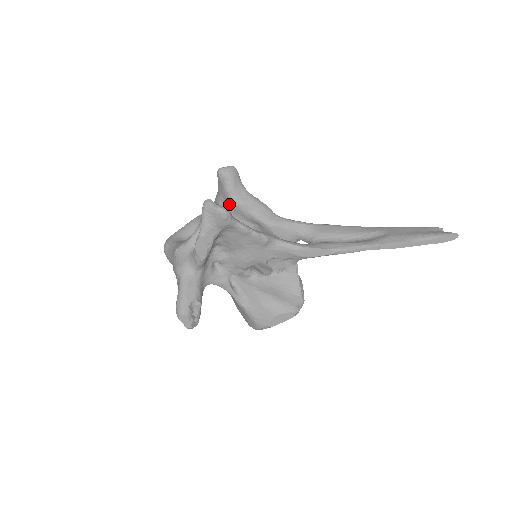
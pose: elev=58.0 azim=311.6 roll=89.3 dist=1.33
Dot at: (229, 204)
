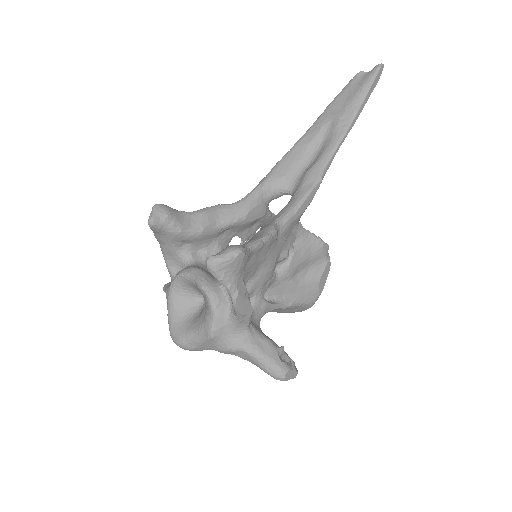
Dot at: (189, 242)
